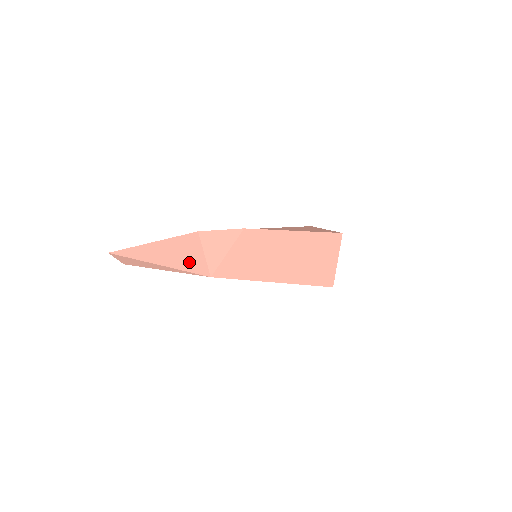
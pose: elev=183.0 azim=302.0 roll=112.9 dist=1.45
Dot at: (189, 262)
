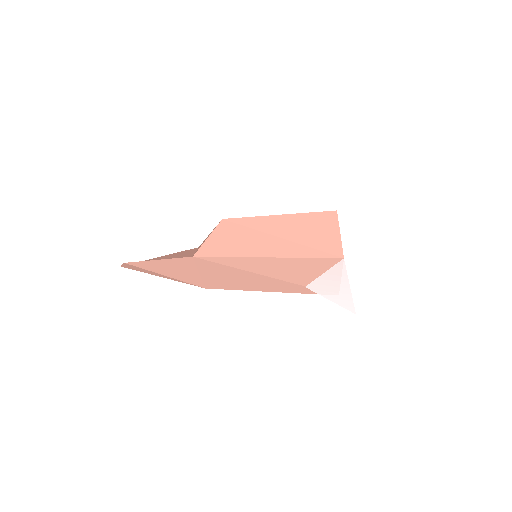
Dot at: (179, 256)
